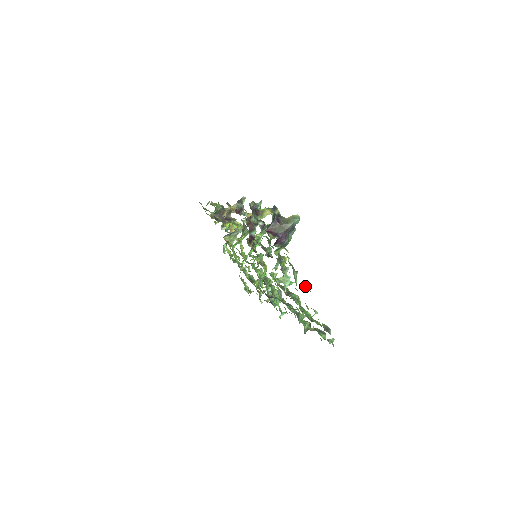
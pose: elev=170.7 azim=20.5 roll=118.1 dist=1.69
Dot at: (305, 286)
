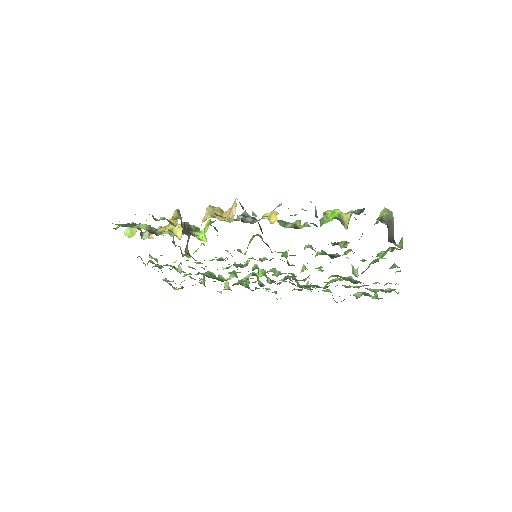
Dot at: (400, 270)
